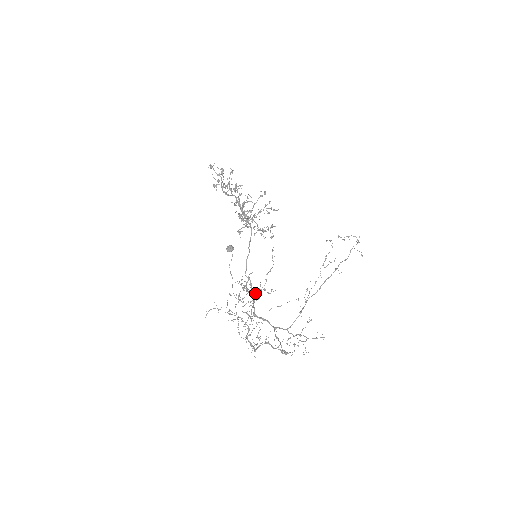
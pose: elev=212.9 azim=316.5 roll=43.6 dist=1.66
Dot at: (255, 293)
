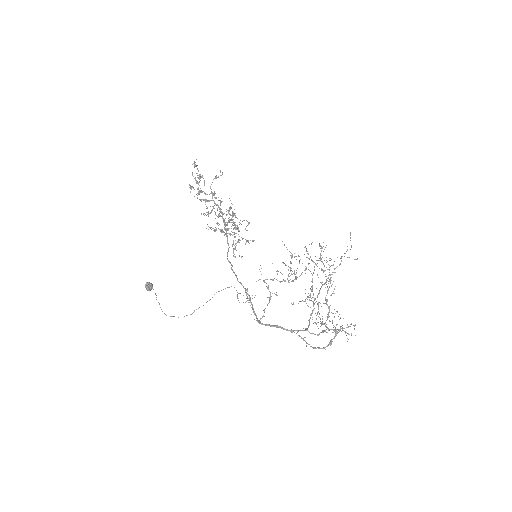
Dot at: occluded
